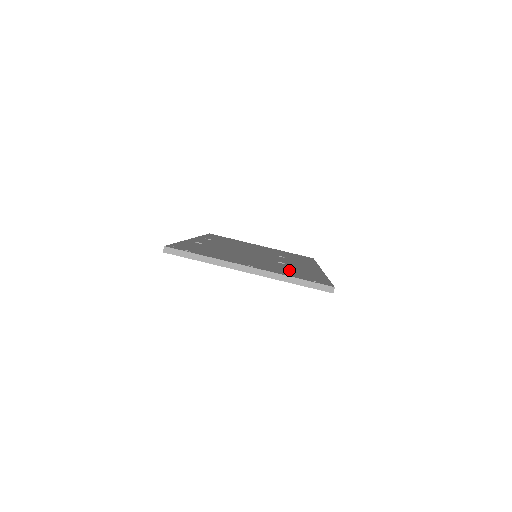
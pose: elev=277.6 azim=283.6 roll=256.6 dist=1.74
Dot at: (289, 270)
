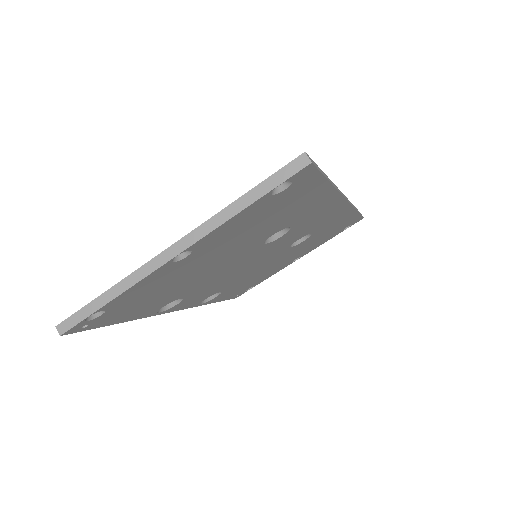
Dot at: occluded
